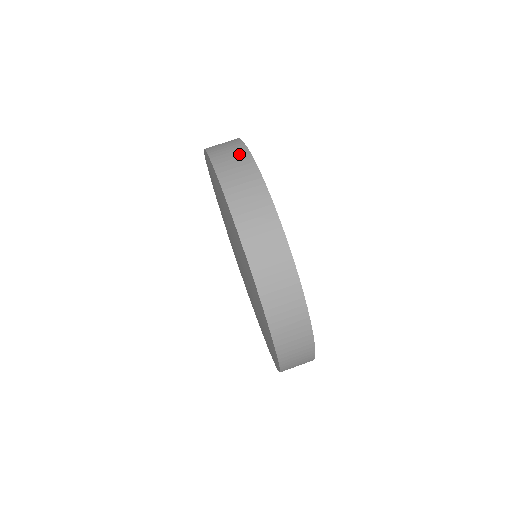
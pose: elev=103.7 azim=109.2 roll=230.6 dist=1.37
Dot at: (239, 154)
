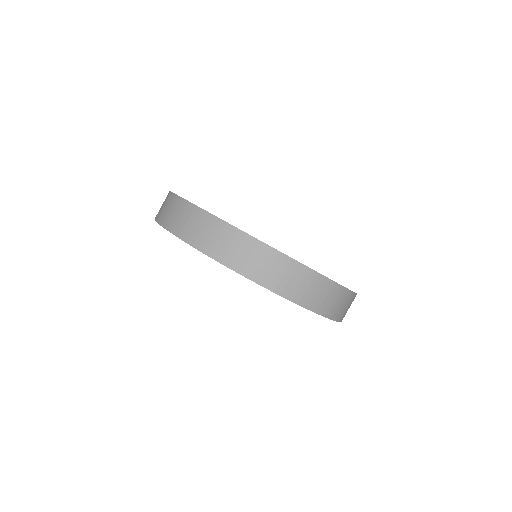
Dot at: (290, 269)
